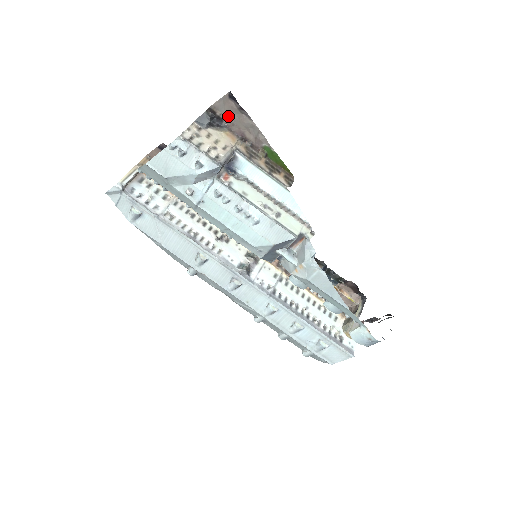
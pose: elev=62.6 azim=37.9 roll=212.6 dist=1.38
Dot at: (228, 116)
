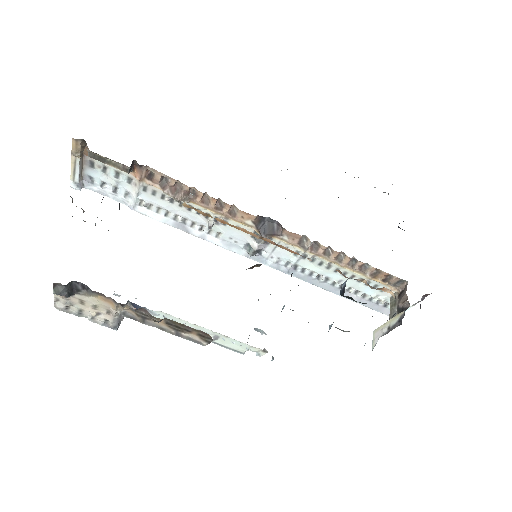
Dot at: occluded
